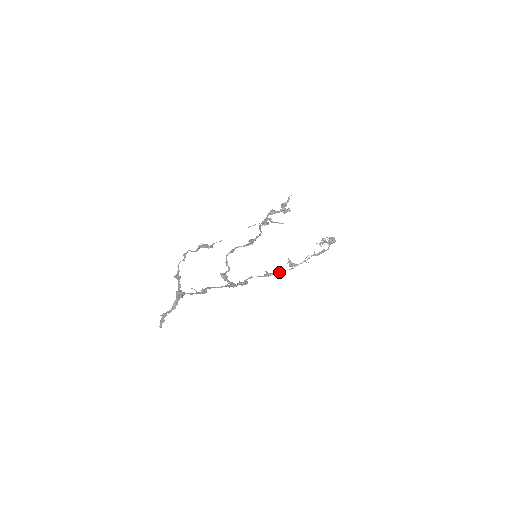
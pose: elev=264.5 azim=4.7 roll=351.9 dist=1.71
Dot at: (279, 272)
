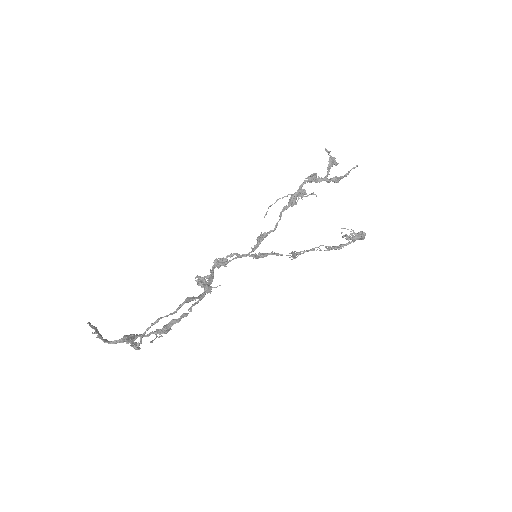
Dot at: (273, 254)
